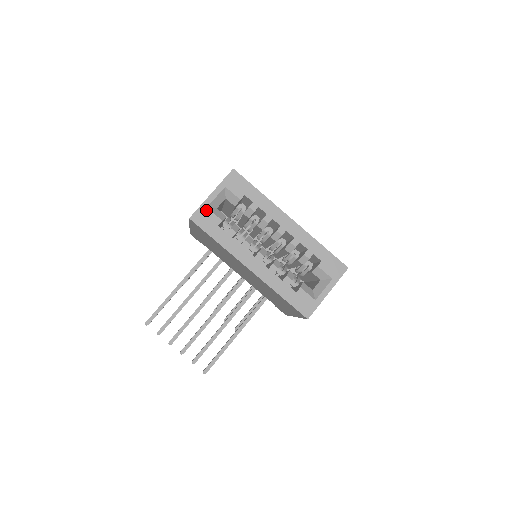
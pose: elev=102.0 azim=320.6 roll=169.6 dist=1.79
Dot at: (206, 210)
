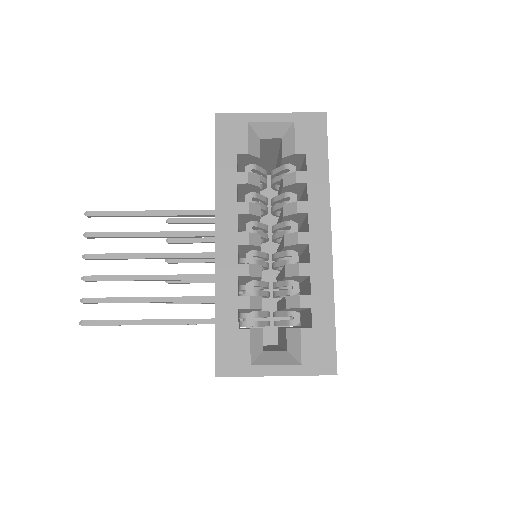
Dot at: (244, 124)
